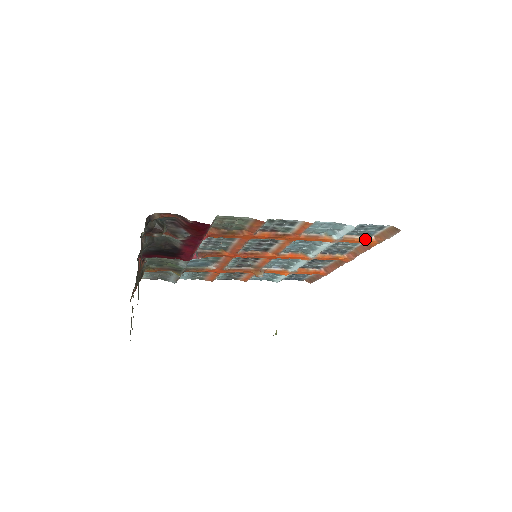
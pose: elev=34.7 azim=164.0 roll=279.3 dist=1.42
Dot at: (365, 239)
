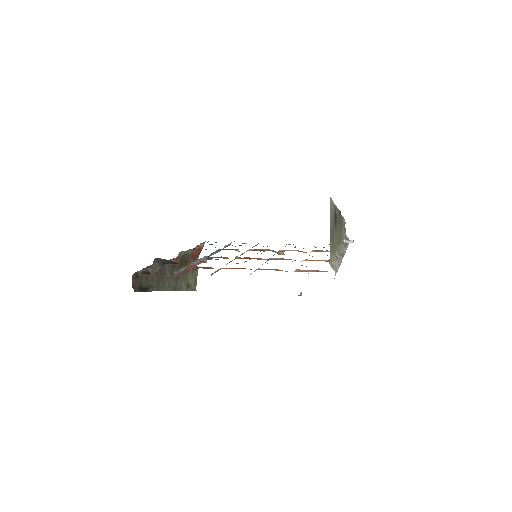
Dot at: (319, 271)
